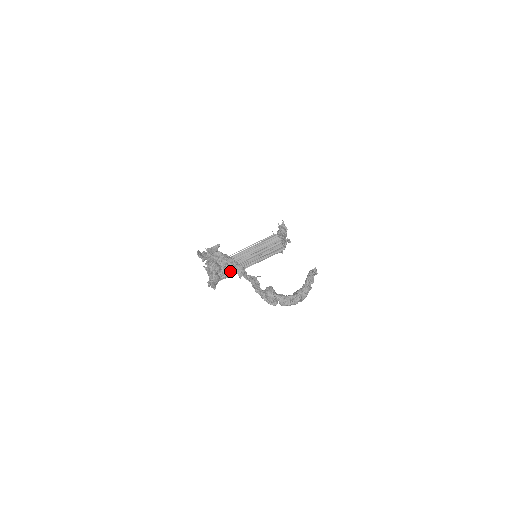
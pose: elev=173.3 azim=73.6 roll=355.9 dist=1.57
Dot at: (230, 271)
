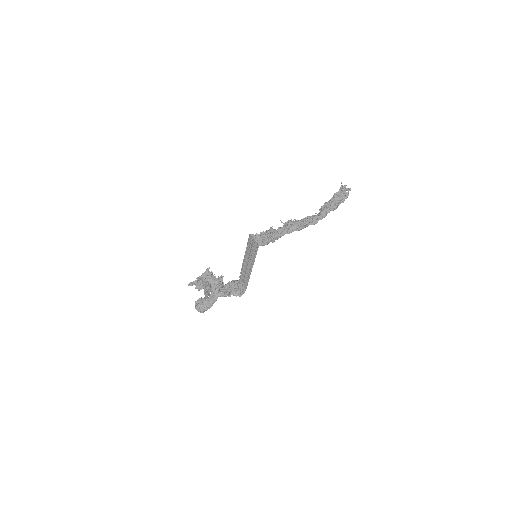
Dot at: (246, 277)
